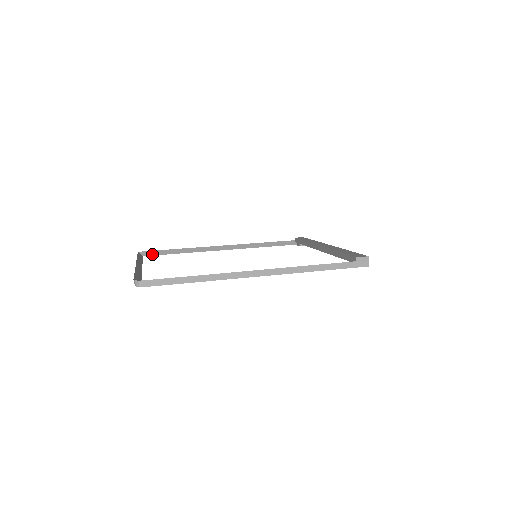
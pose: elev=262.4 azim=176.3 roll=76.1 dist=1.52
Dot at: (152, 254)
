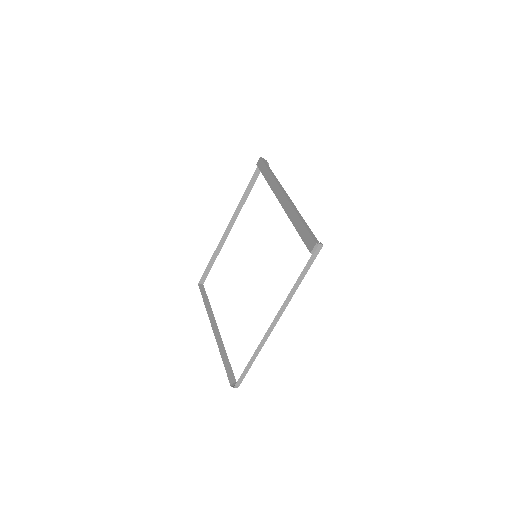
Dot at: (205, 278)
